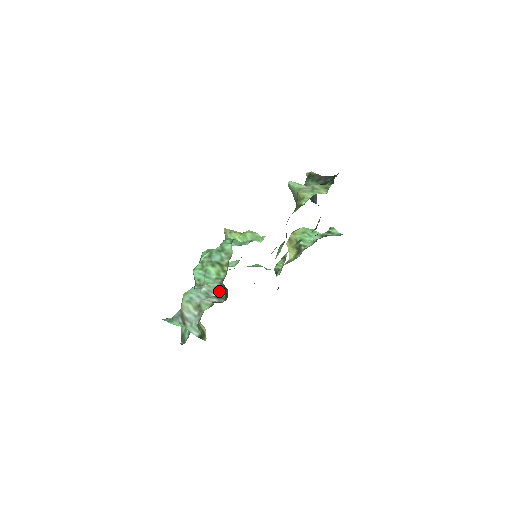
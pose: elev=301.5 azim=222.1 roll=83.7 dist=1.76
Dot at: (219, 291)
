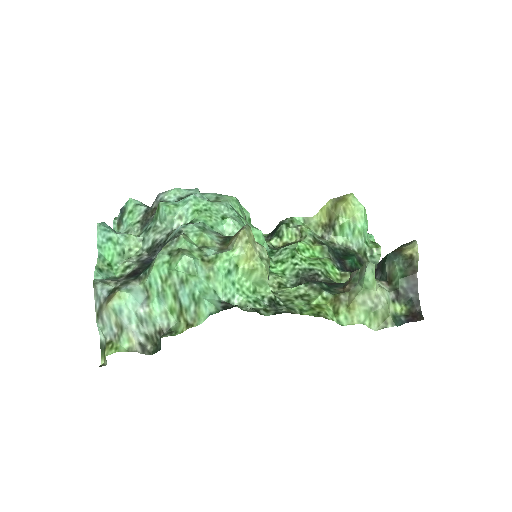
Dot at: (154, 334)
